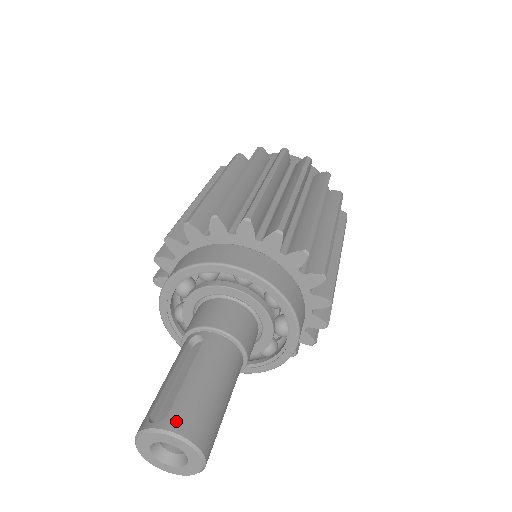
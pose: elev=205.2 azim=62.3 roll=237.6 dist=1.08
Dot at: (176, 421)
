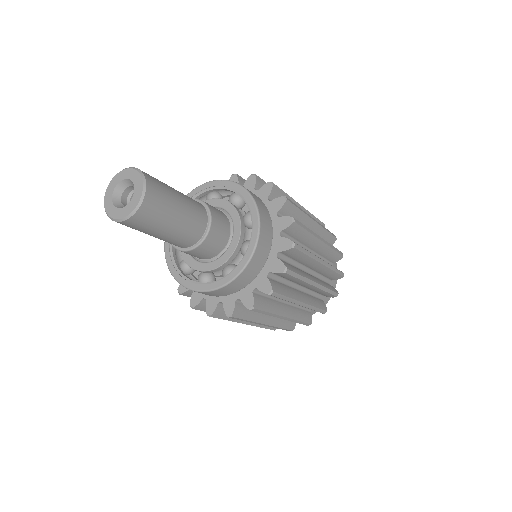
Dot at: occluded
